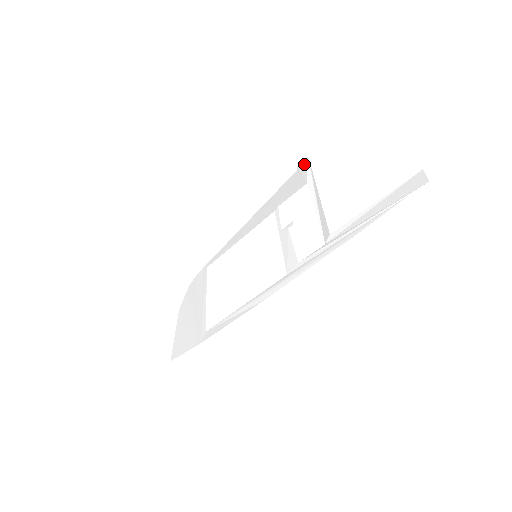
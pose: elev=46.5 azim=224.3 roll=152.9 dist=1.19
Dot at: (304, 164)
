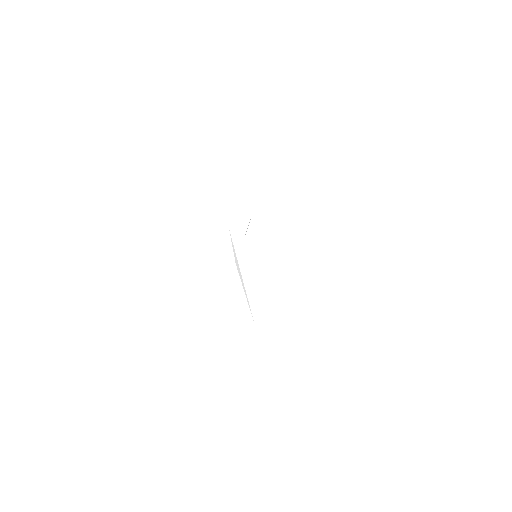
Dot at: (230, 234)
